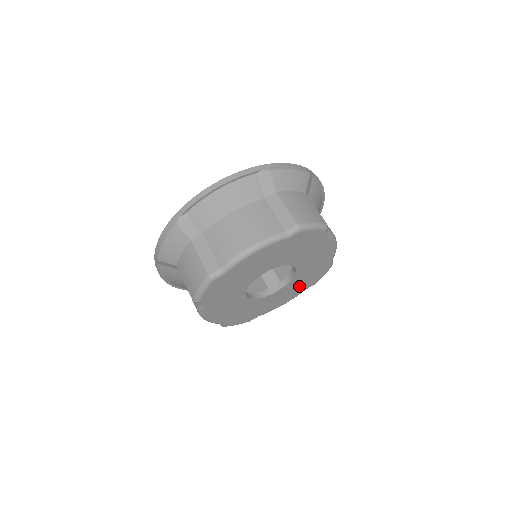
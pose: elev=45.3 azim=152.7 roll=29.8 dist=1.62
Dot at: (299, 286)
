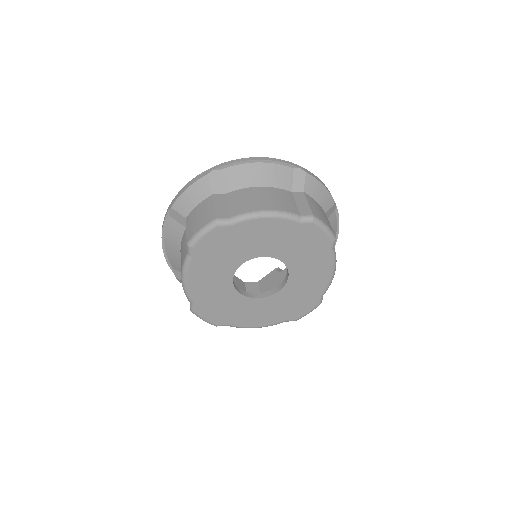
Dot at: (281, 309)
